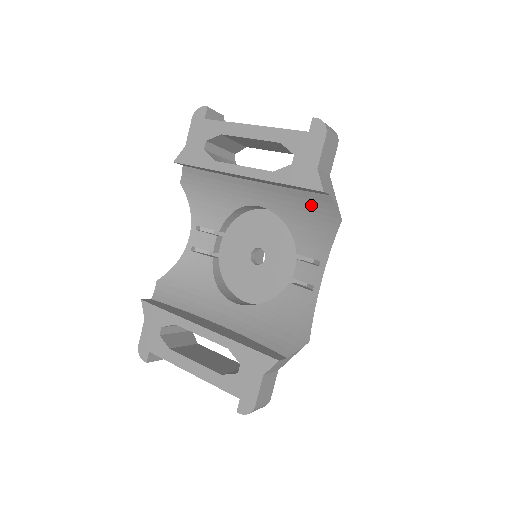
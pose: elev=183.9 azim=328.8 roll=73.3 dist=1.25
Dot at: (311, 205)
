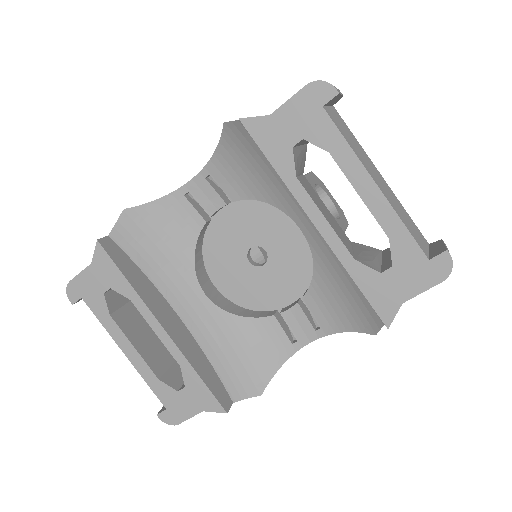
Dot at: (358, 294)
